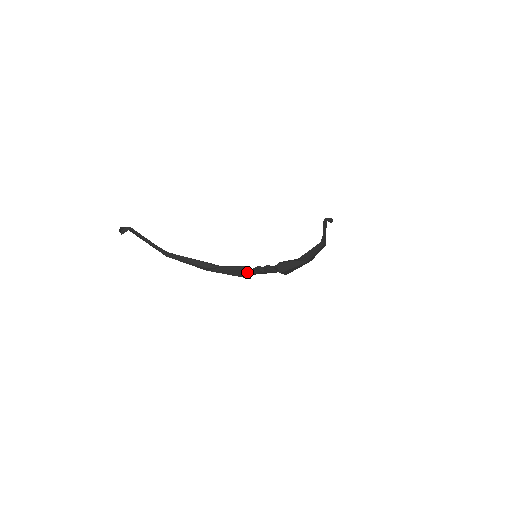
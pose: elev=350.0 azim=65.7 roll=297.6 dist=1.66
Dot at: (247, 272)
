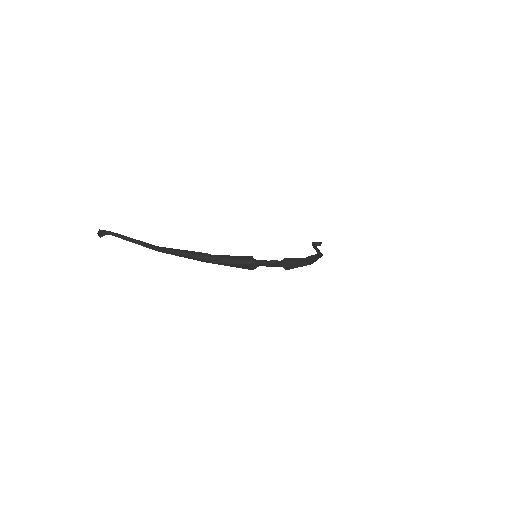
Dot at: (251, 265)
